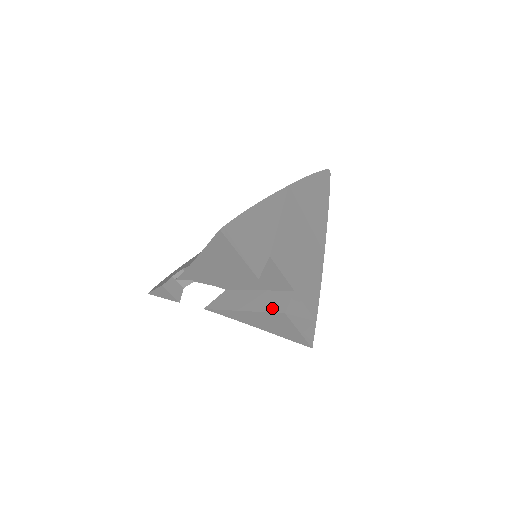
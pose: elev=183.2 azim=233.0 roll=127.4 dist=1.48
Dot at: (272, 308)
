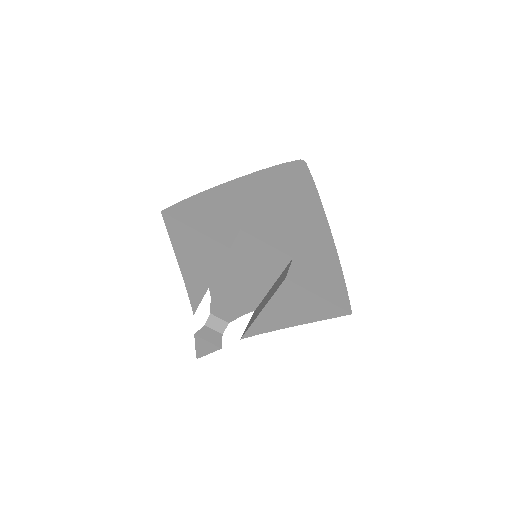
Dot at: (278, 285)
